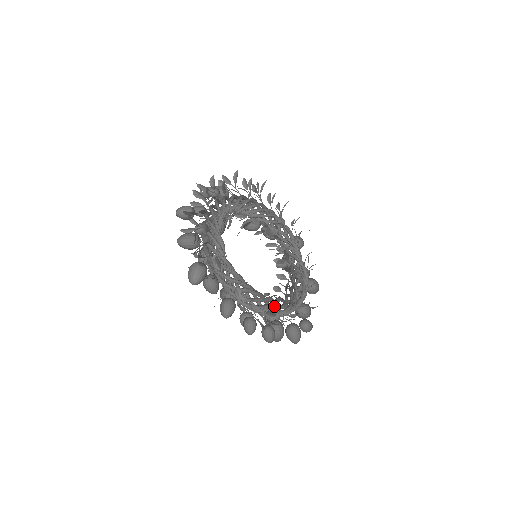
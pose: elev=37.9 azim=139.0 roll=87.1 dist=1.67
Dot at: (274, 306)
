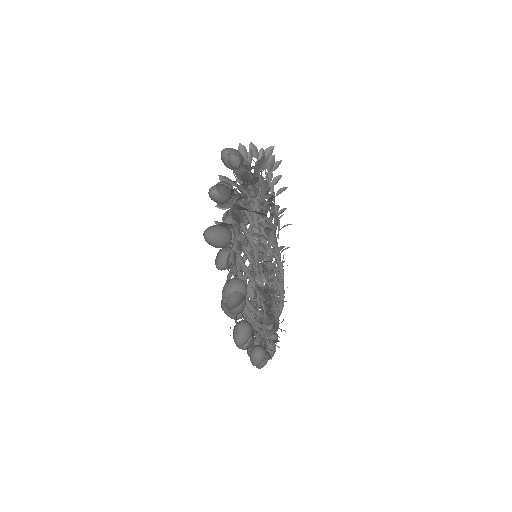
Dot at: occluded
